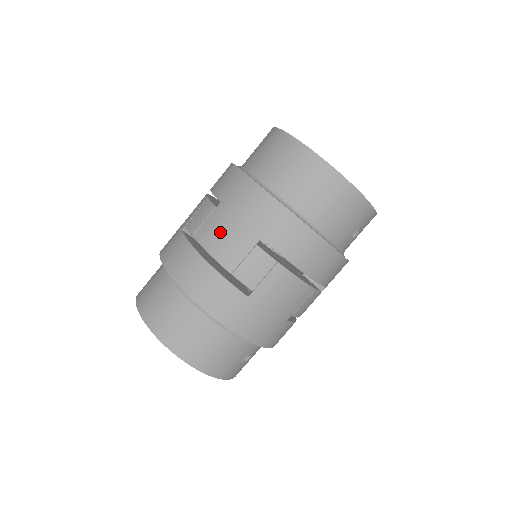
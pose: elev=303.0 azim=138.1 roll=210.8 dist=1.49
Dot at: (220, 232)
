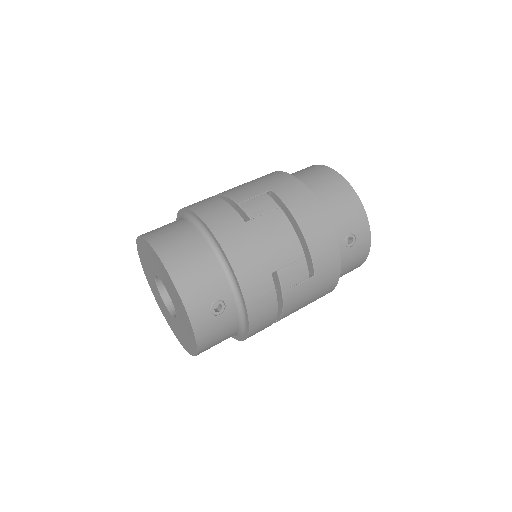
Dot at: (239, 187)
